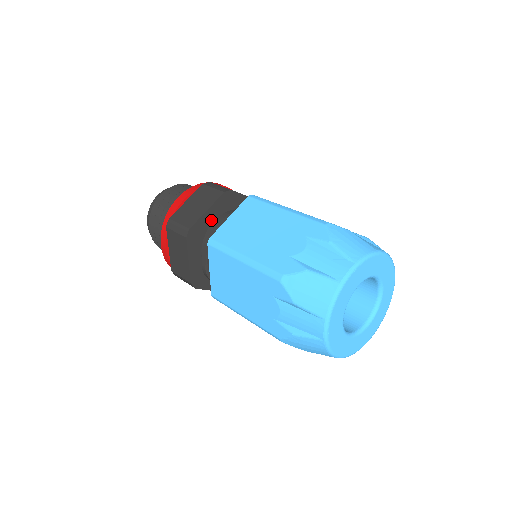
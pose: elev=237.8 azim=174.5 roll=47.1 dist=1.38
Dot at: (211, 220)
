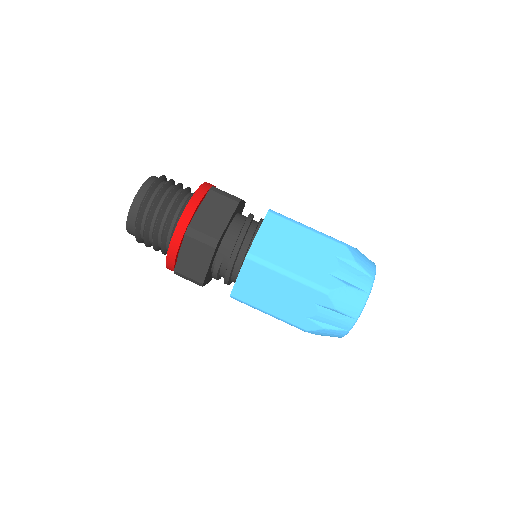
Dot at: (227, 228)
